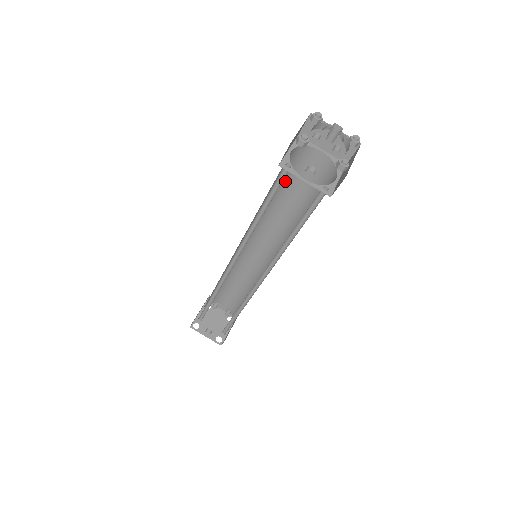
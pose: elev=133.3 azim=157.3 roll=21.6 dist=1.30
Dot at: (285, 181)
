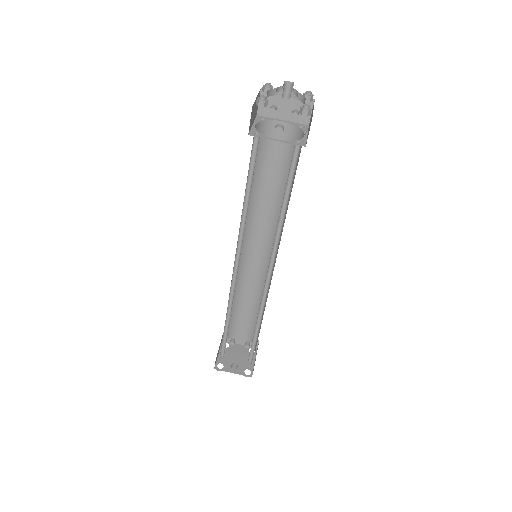
Dot at: (259, 165)
